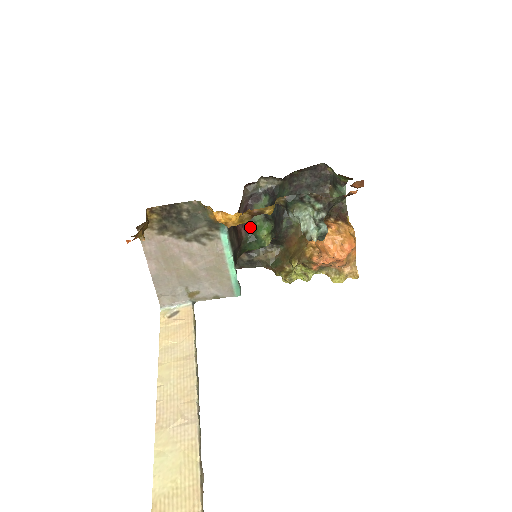
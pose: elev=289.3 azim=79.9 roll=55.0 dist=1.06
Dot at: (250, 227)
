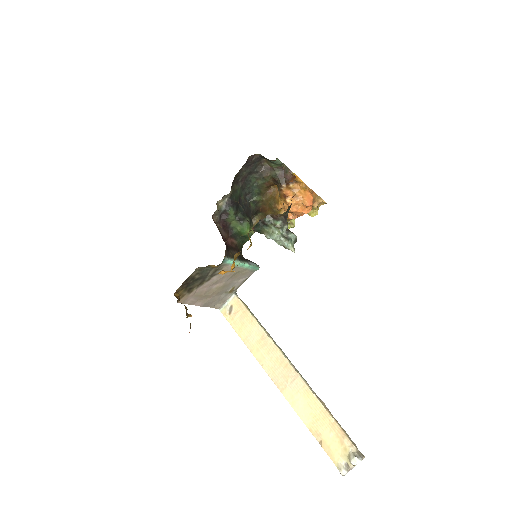
Dot at: (235, 234)
